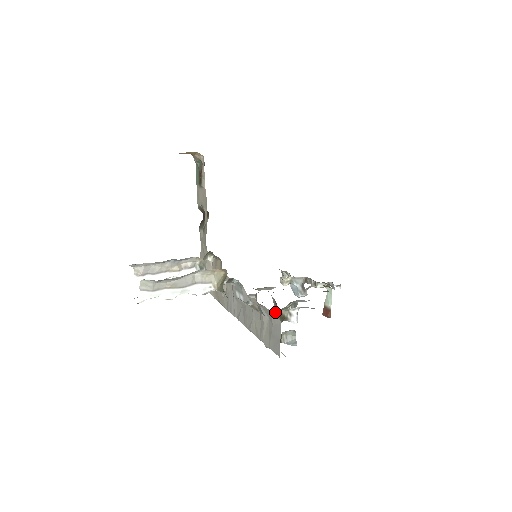
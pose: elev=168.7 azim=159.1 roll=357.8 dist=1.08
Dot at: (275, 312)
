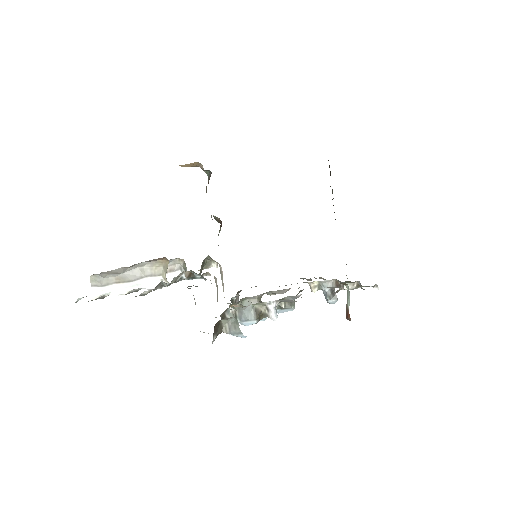
Dot at: (248, 307)
